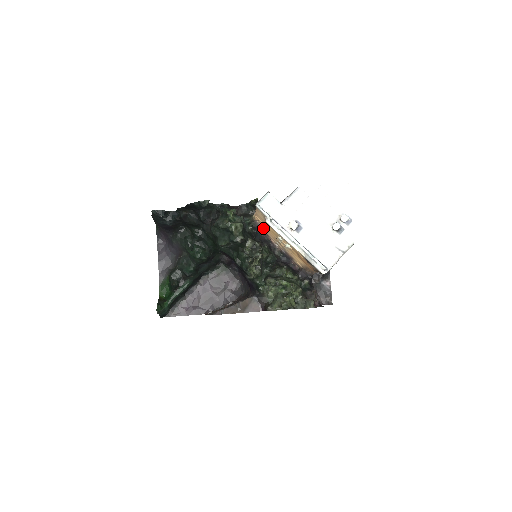
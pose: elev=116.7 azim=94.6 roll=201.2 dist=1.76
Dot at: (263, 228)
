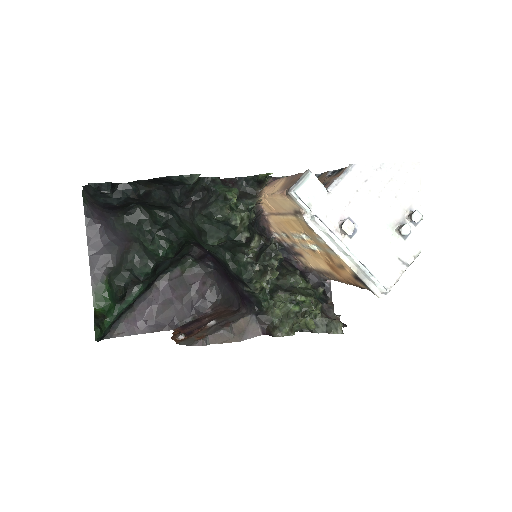
Dot at: (265, 213)
